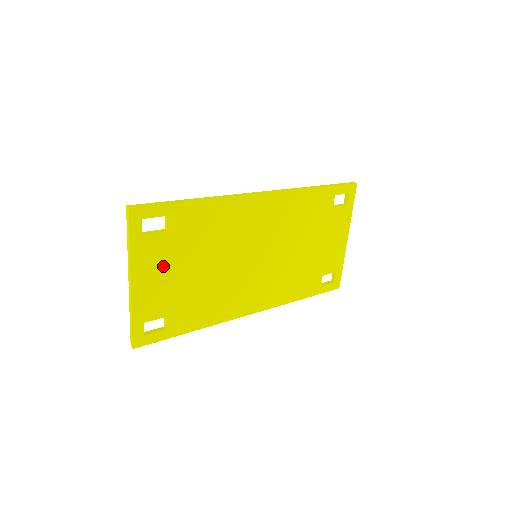
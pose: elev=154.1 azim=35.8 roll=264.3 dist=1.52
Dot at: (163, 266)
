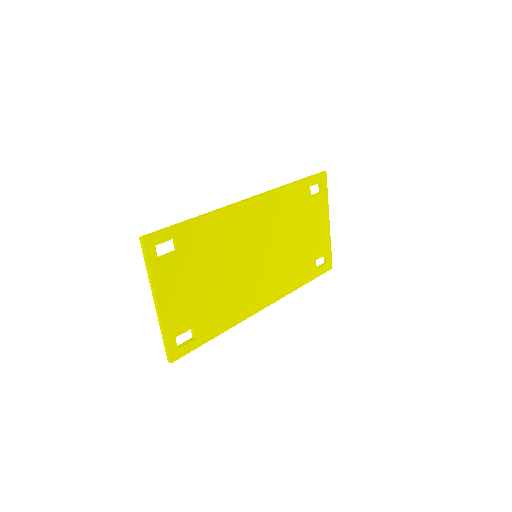
Dot at: (181, 283)
